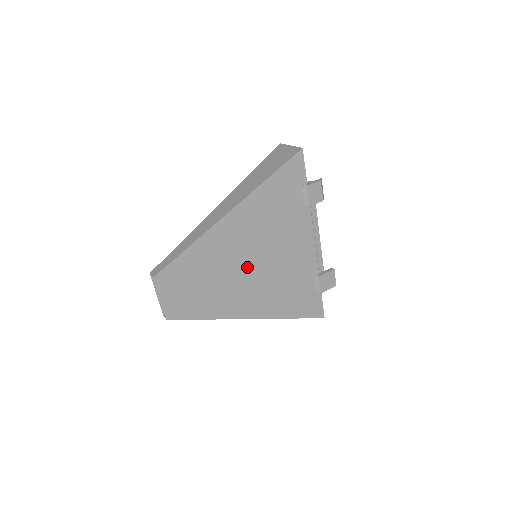
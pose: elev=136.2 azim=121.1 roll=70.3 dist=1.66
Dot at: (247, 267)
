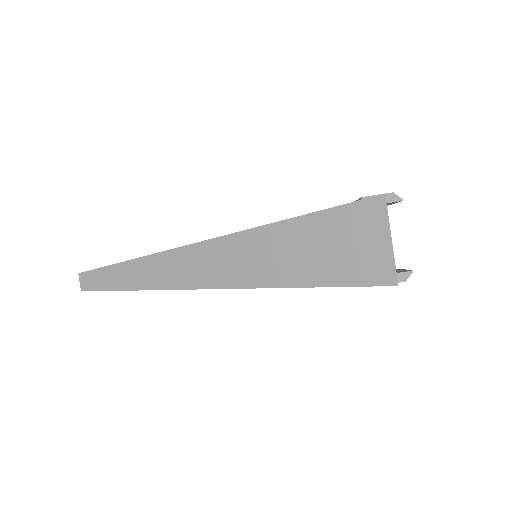
Dot at: occluded
